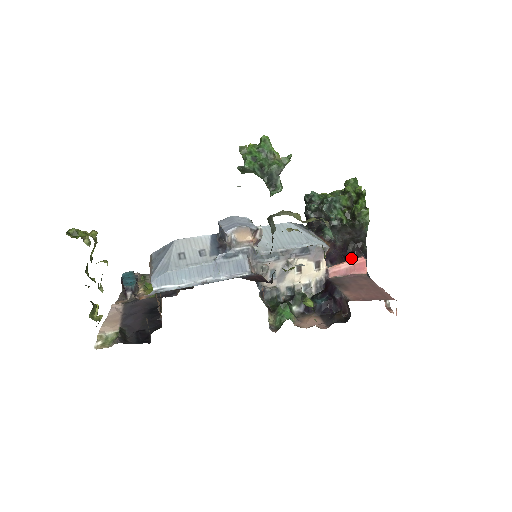
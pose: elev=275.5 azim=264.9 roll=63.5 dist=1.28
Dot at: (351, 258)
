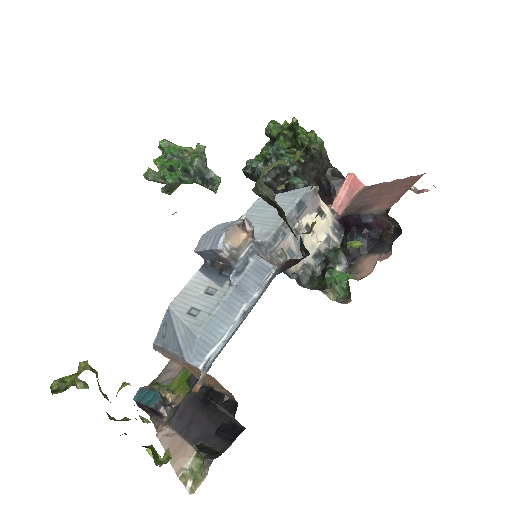
Dot at: (331, 191)
